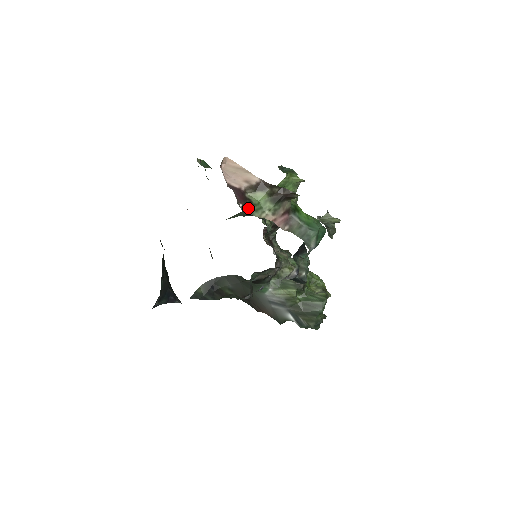
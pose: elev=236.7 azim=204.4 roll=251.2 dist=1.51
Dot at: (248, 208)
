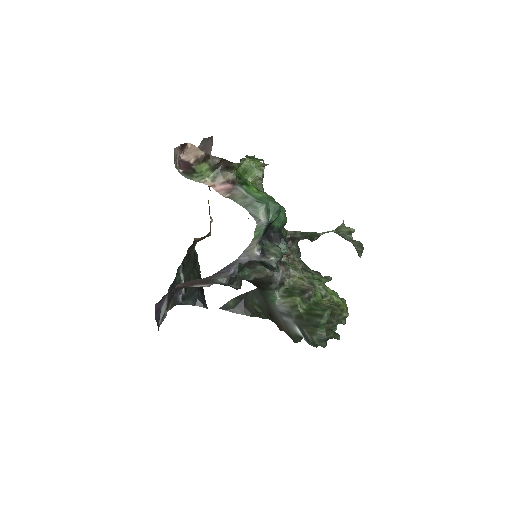
Dot at: (189, 175)
